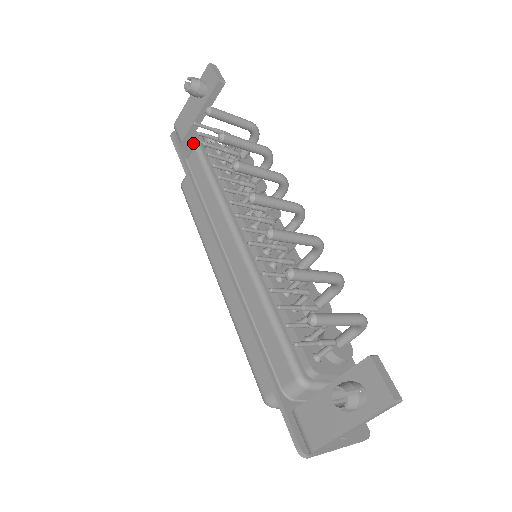
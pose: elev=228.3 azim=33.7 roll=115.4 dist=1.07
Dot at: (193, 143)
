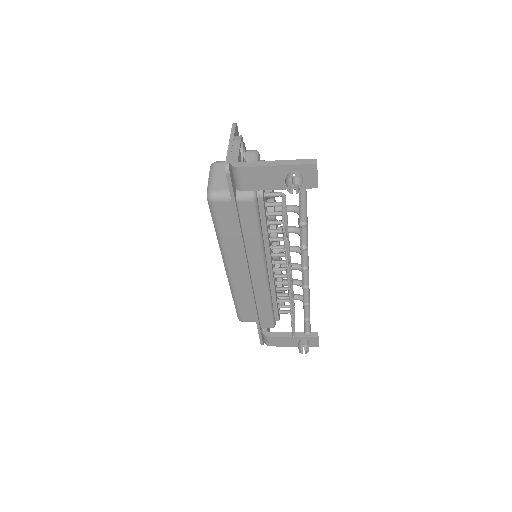
Dot at: occluded
